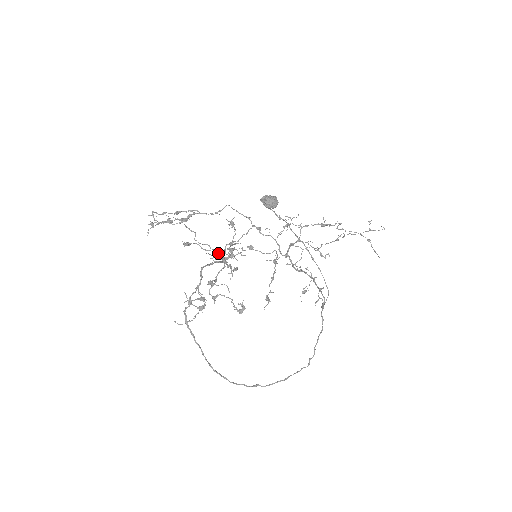
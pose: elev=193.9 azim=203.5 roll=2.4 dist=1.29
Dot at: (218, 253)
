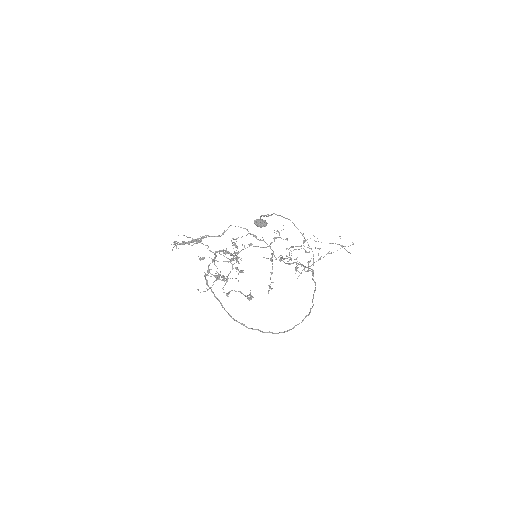
Dot at: (226, 250)
